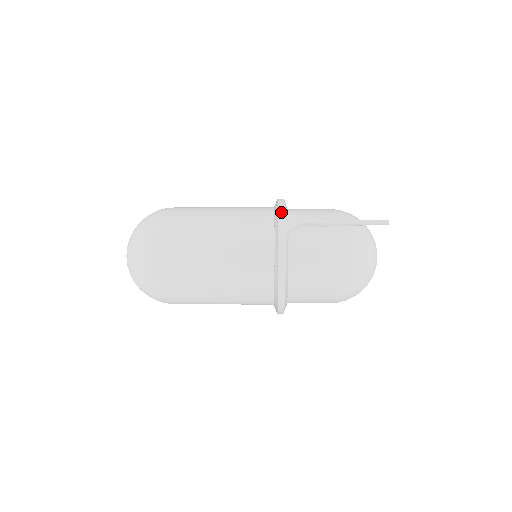
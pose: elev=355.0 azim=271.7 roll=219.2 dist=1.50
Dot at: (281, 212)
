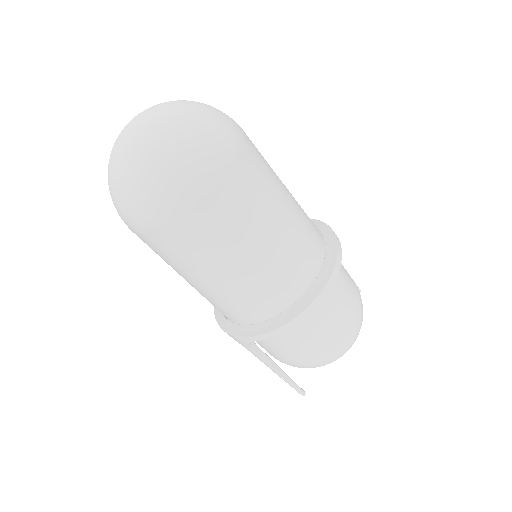
Dot at: occluded
